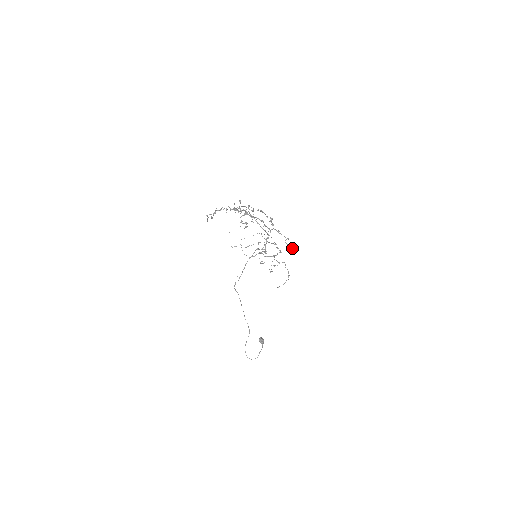
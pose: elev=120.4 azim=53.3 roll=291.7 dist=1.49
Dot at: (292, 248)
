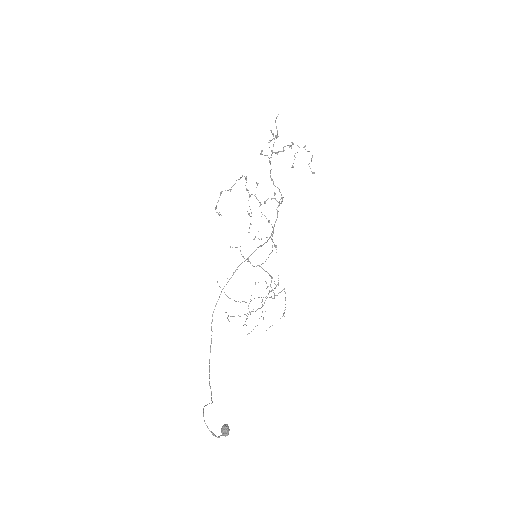
Dot at: (314, 172)
